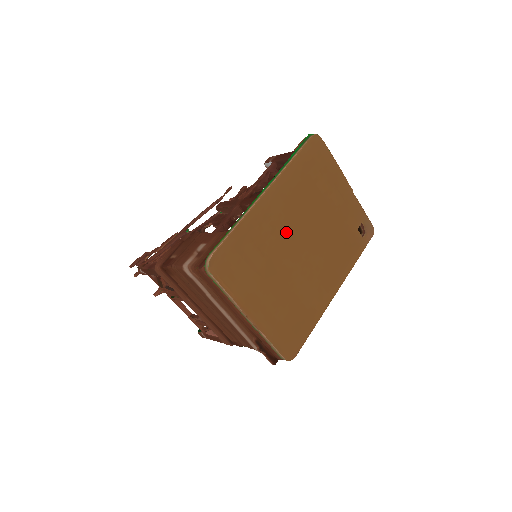
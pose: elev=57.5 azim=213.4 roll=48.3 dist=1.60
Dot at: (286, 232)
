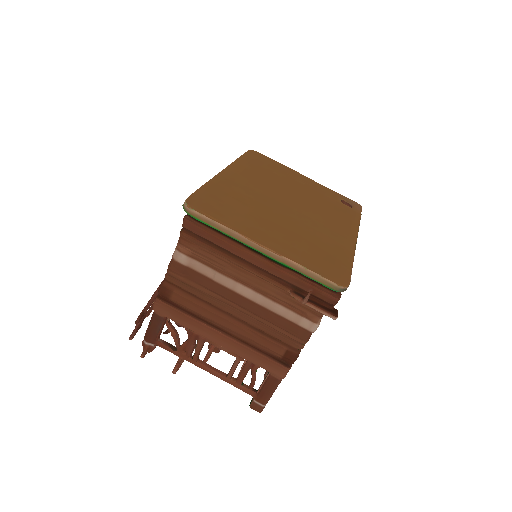
Dot at: (262, 194)
